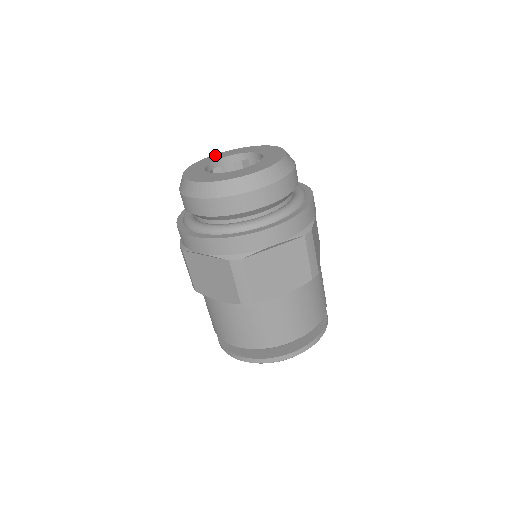
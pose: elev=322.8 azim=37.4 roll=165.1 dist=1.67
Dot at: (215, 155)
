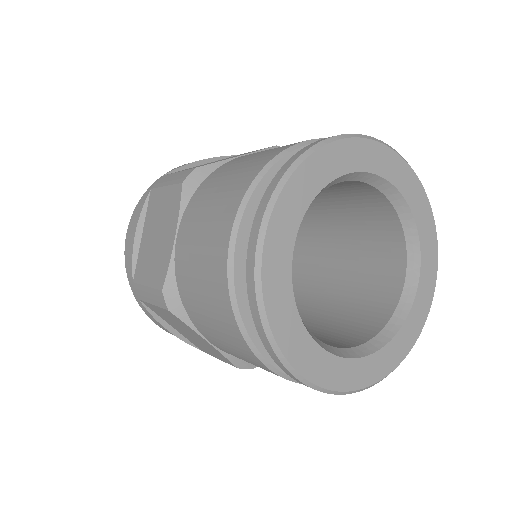
Dot at: occluded
